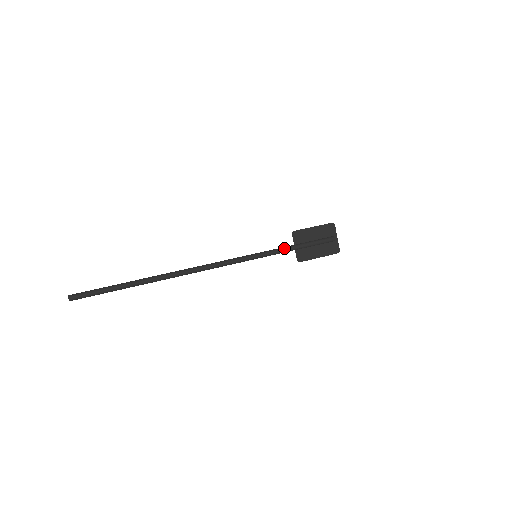
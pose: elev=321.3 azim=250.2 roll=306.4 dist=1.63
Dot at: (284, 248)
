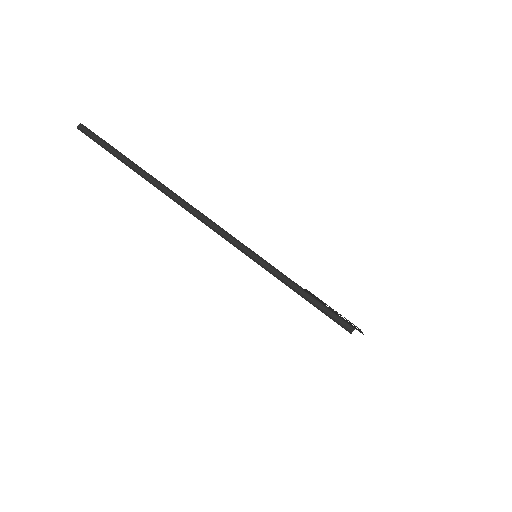
Dot at: (285, 284)
